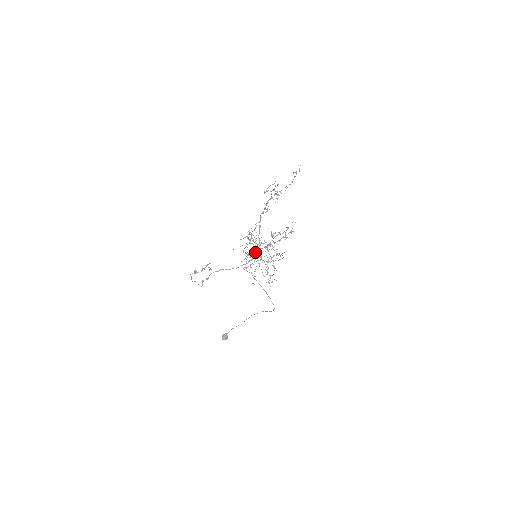
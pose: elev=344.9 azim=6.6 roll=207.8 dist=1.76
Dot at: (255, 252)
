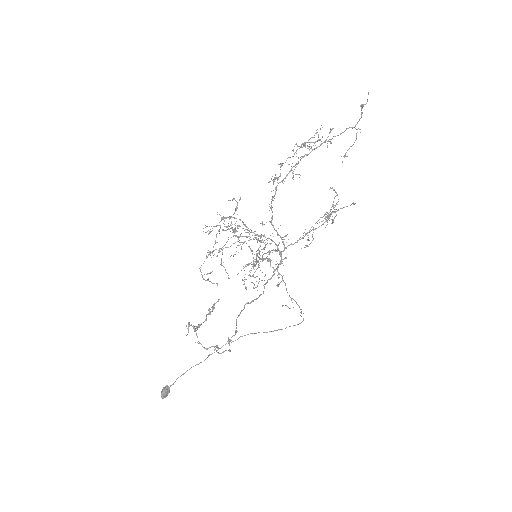
Dot at: (279, 253)
